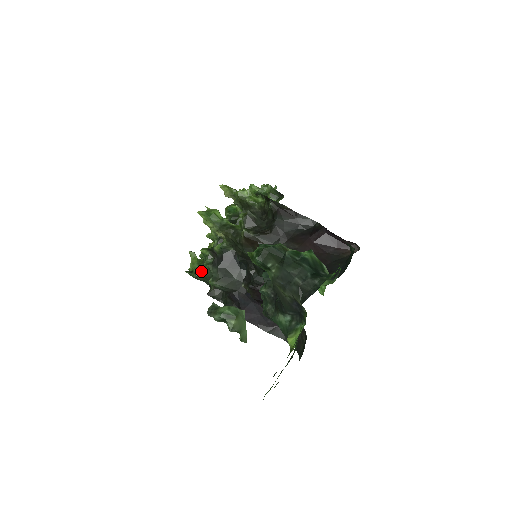
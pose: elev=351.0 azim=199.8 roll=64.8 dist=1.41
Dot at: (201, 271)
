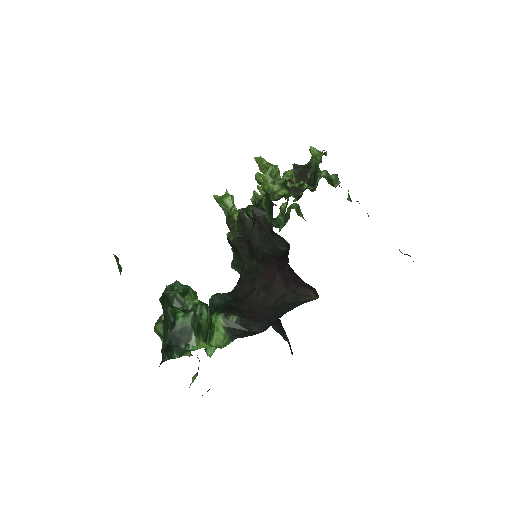
Dot at: occluded
